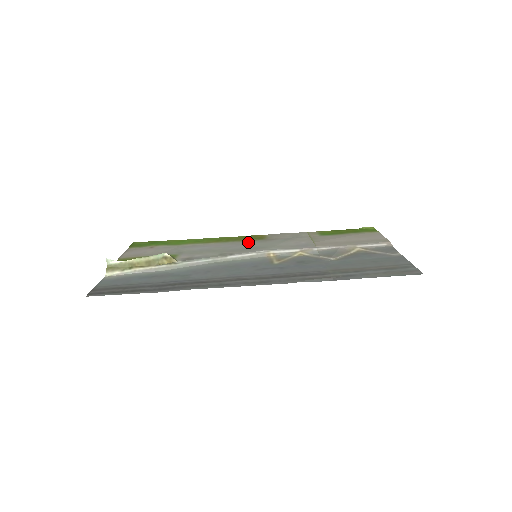
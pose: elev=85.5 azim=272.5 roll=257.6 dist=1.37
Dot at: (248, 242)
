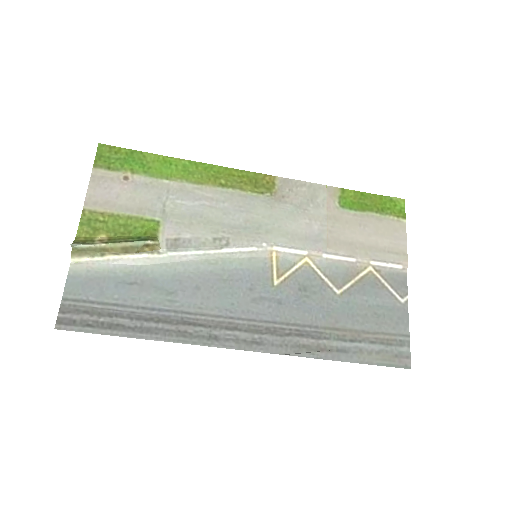
Dot at: (252, 200)
